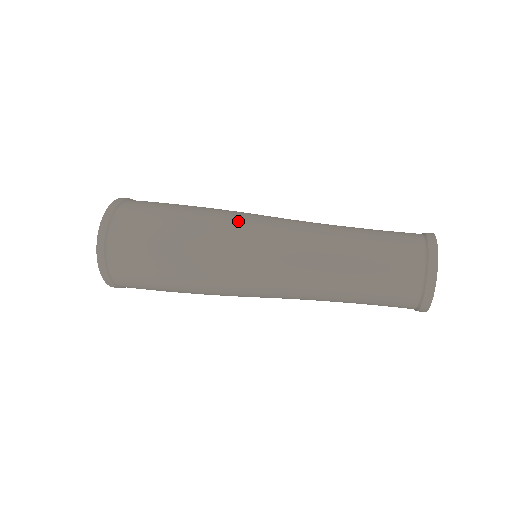
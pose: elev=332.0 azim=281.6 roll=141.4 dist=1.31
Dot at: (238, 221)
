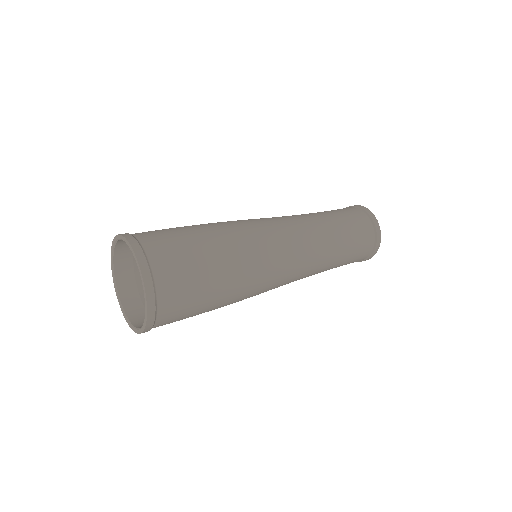
Dot at: (246, 222)
